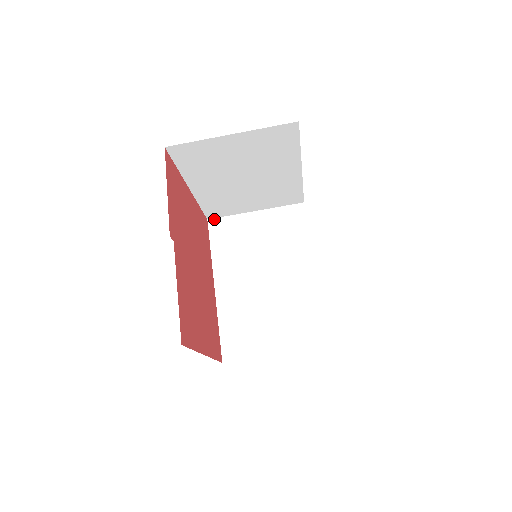
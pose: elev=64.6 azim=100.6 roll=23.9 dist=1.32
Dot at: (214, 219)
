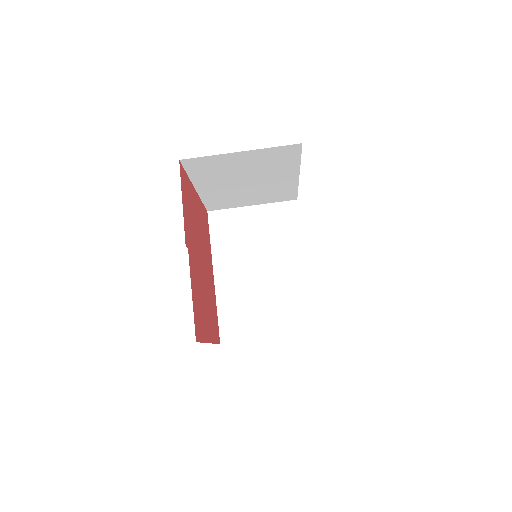
Dot at: (214, 211)
